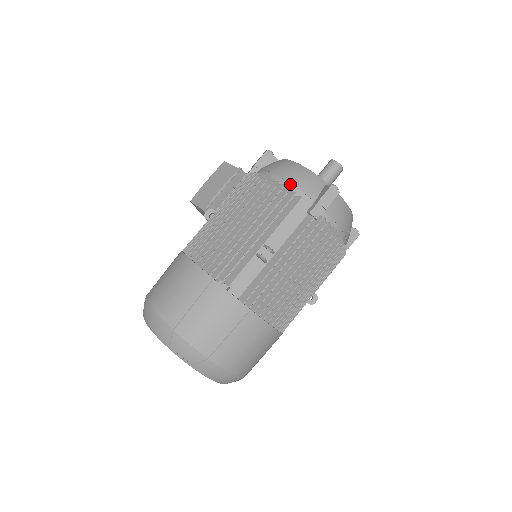
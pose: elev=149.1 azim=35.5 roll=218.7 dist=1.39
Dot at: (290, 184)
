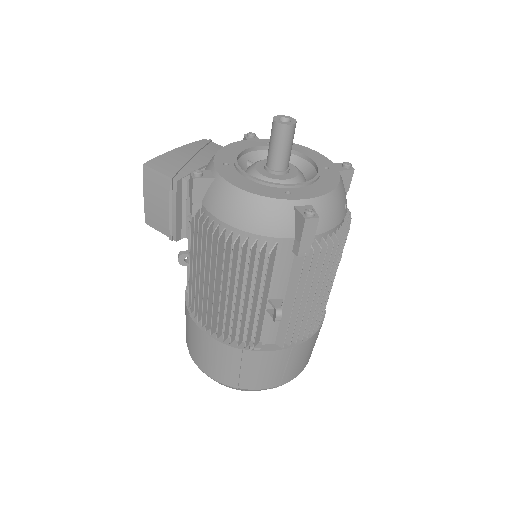
Dot at: (255, 235)
